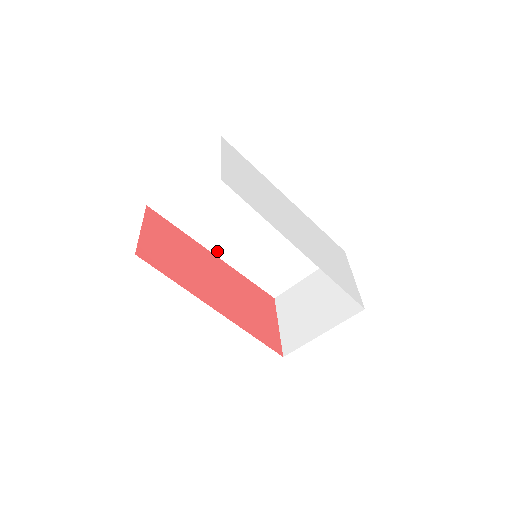
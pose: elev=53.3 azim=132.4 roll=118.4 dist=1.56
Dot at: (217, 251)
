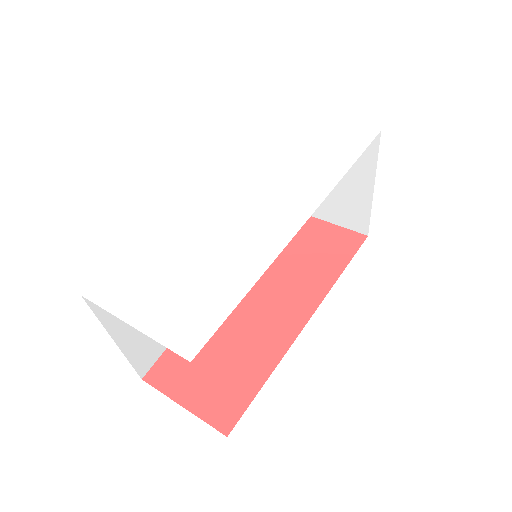
Dot at: occluded
